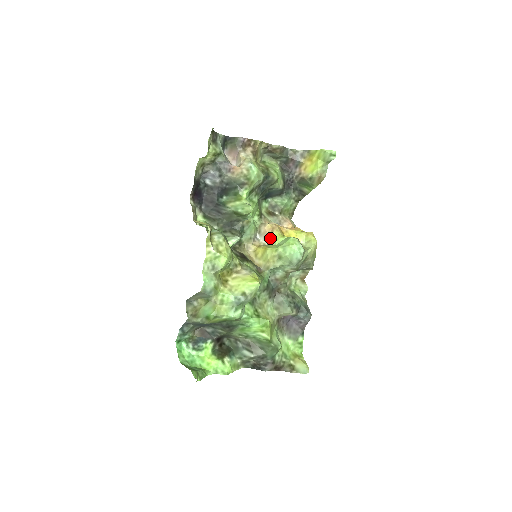
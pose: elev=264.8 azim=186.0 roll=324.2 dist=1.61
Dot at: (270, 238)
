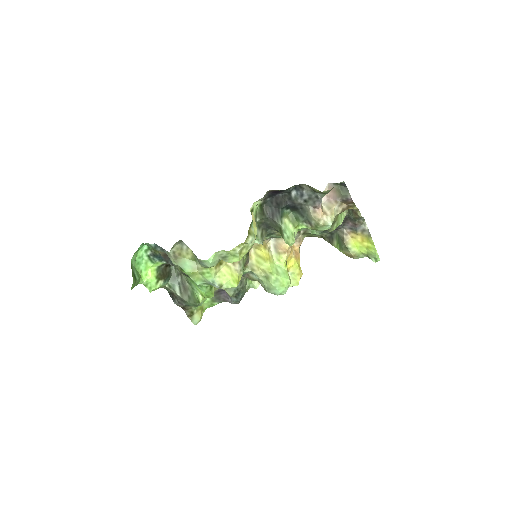
Dot at: (278, 252)
